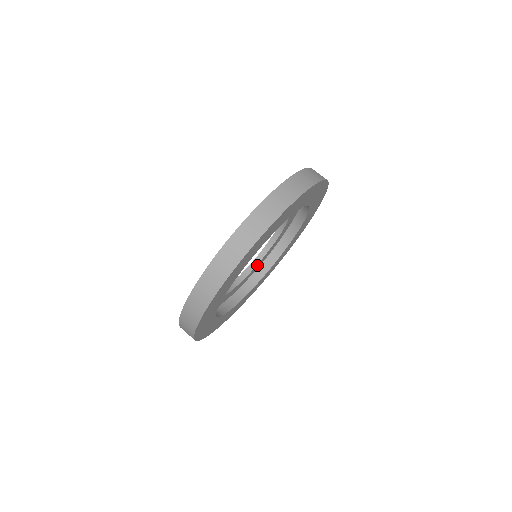
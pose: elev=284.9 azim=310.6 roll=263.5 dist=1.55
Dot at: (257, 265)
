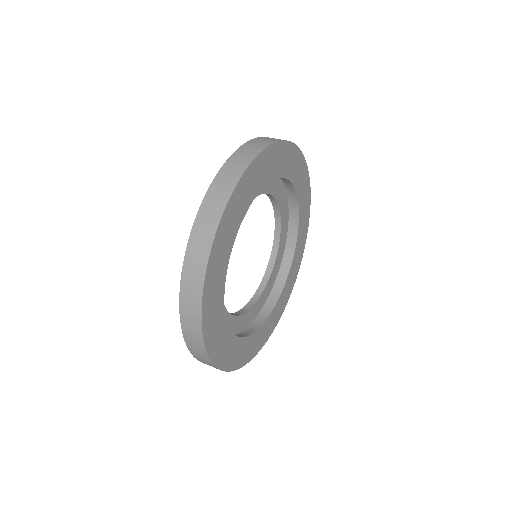
Dot at: (278, 254)
